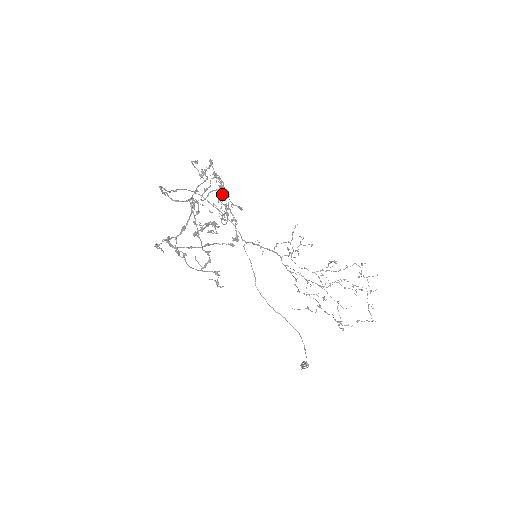
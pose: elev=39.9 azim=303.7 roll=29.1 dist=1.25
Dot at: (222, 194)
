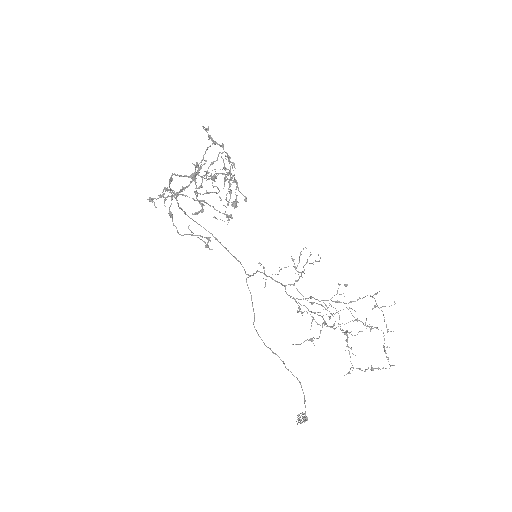
Dot at: occluded
